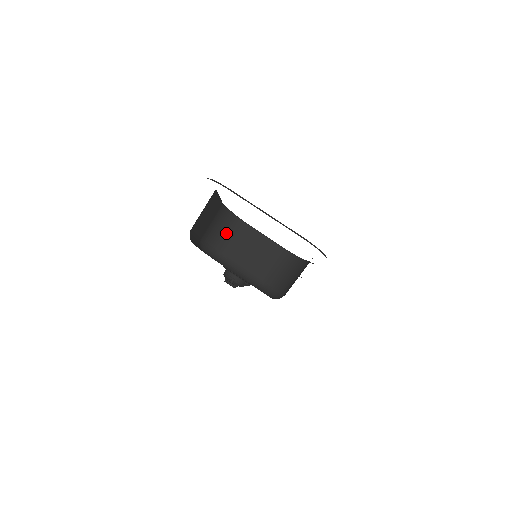
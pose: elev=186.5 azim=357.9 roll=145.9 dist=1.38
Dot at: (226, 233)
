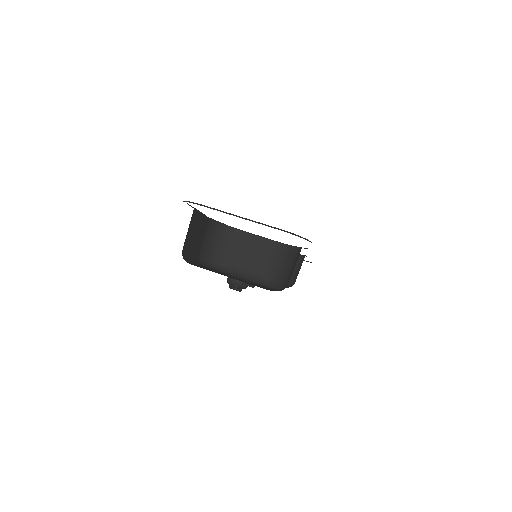
Dot at: (221, 243)
